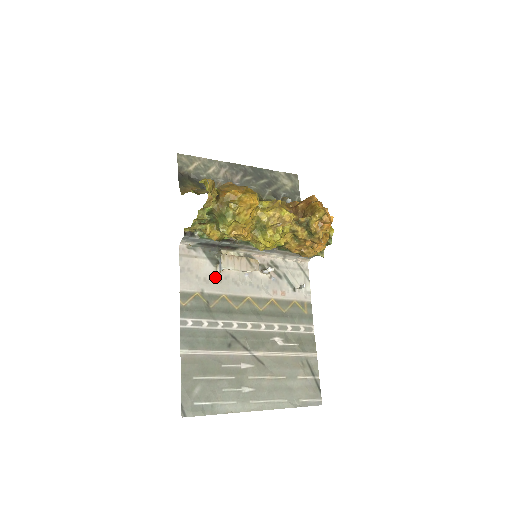
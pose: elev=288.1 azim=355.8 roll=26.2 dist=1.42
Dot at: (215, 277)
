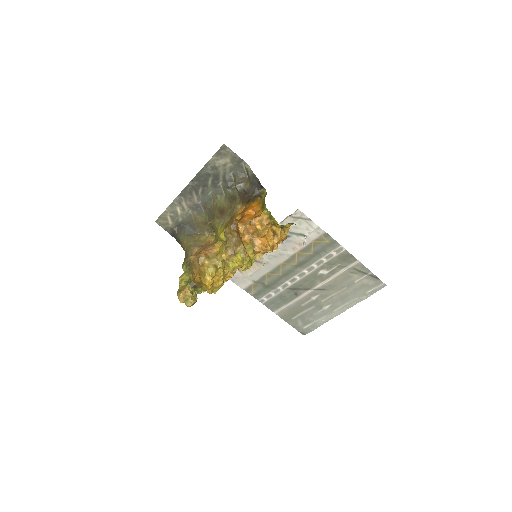
Dot at: occluded
